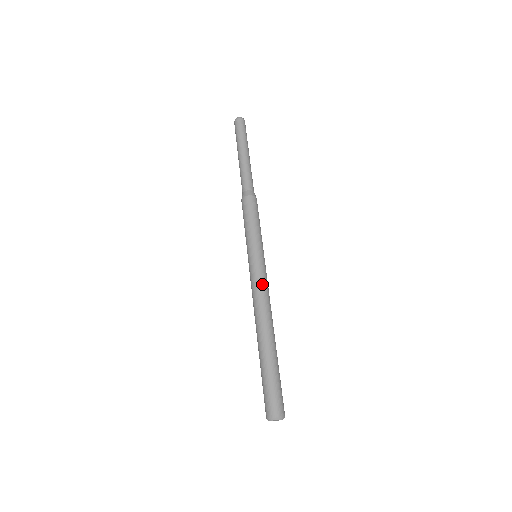
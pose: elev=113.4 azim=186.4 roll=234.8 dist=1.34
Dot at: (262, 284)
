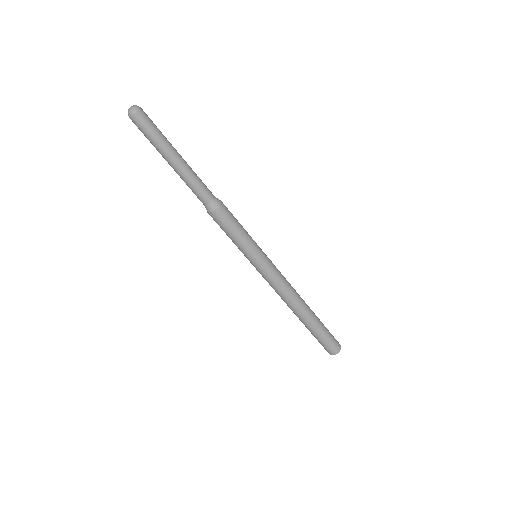
Dot at: (274, 284)
